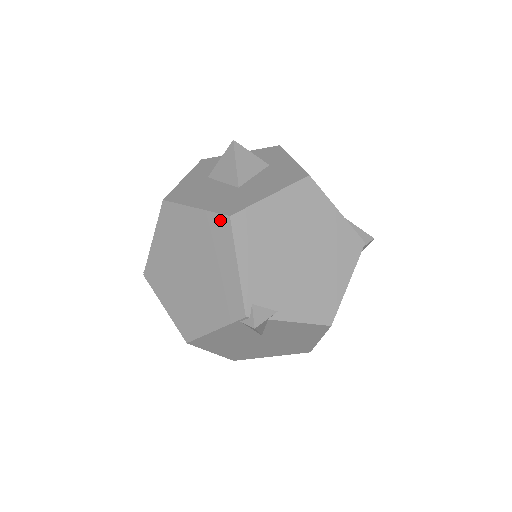
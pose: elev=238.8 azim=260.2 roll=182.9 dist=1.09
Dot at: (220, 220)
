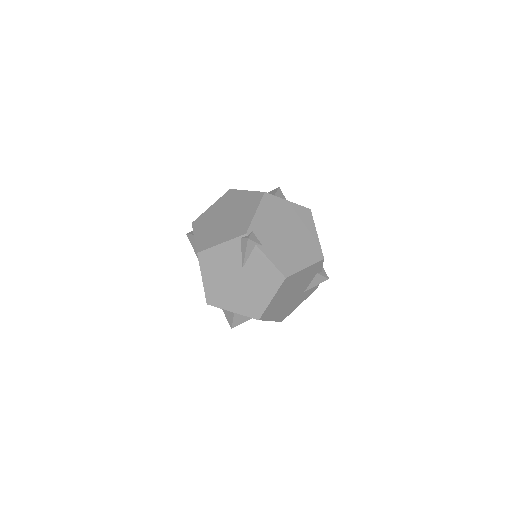
Dot at: (258, 194)
